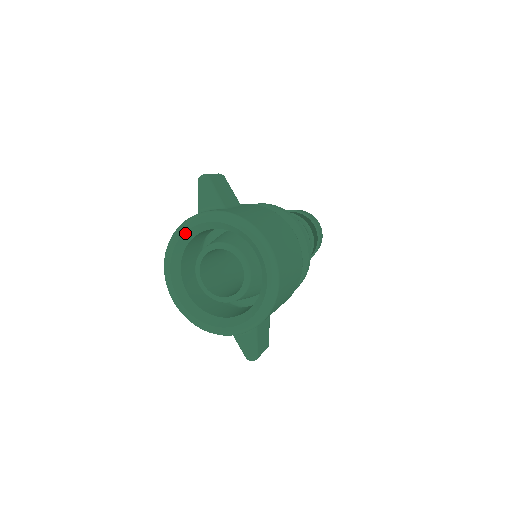
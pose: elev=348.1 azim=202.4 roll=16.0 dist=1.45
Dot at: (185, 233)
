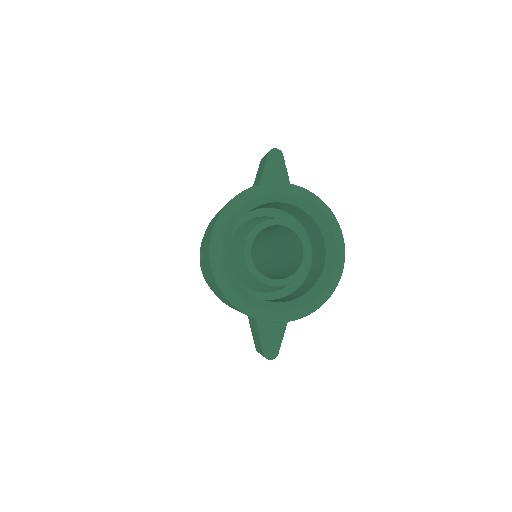
Dot at: (258, 197)
